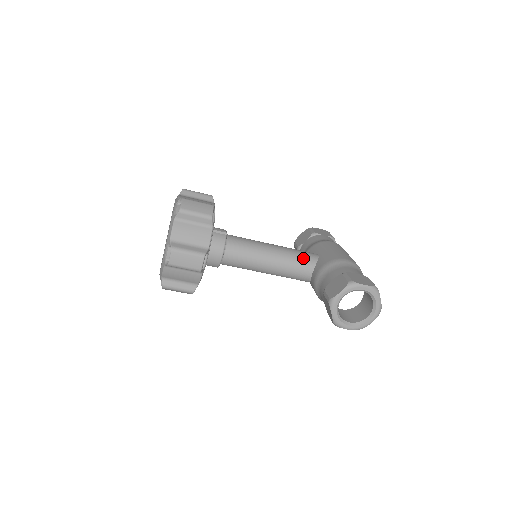
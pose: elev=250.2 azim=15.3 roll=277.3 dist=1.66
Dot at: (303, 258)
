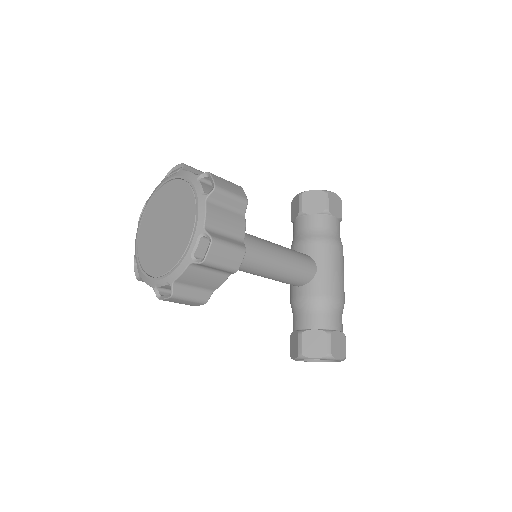
Dot at: (301, 276)
